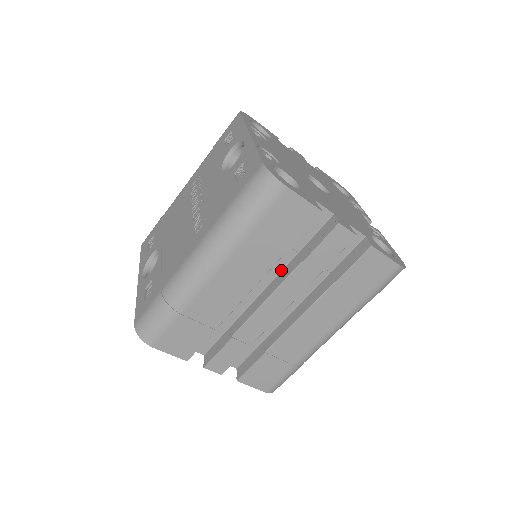
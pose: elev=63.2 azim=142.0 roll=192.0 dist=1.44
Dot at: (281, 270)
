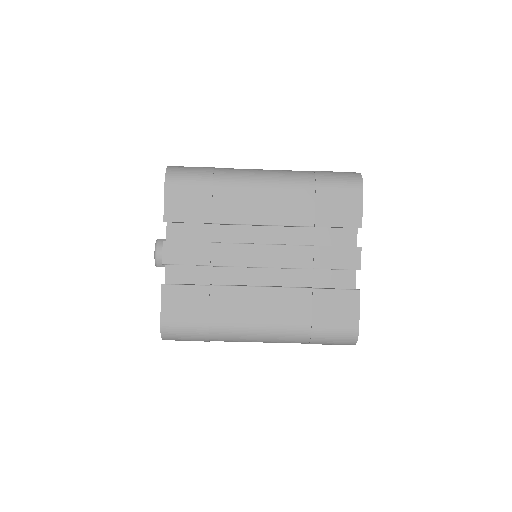
Dot at: occluded
